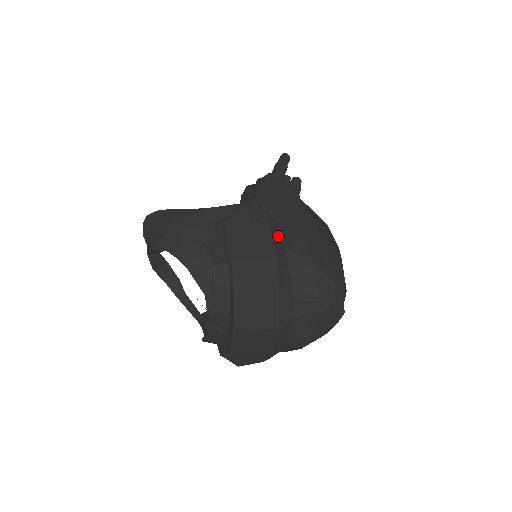
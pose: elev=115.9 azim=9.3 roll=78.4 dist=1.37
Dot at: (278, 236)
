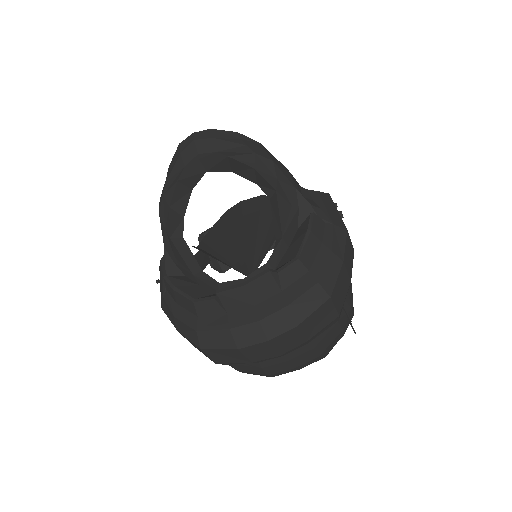
Dot at: occluded
